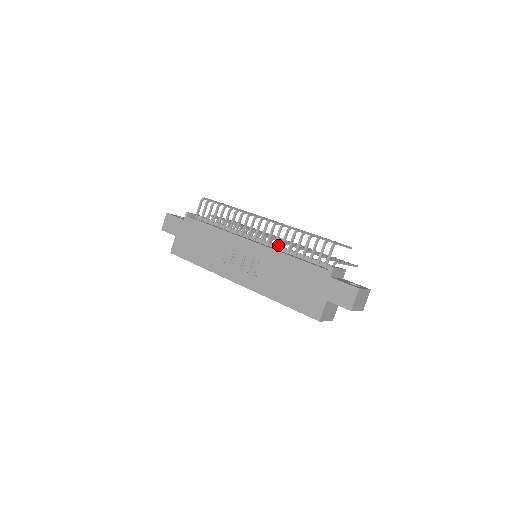
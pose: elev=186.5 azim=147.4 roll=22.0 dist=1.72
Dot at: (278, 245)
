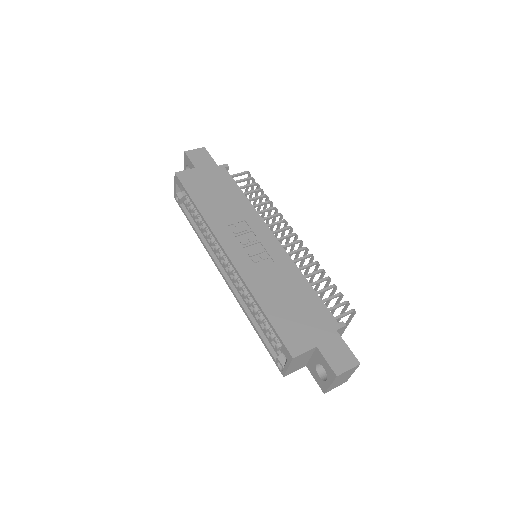
Dot at: occluded
